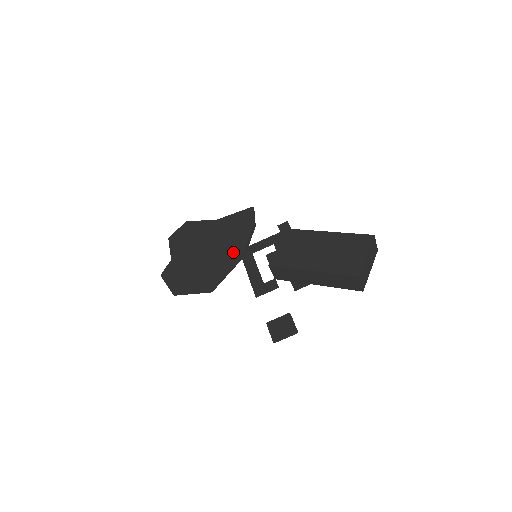
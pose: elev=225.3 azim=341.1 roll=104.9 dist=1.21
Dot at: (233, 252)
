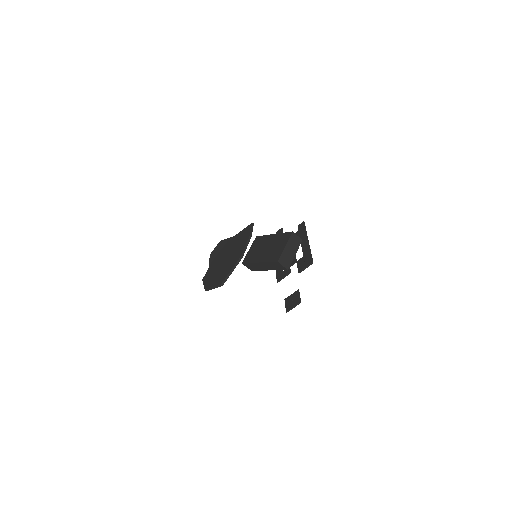
Dot at: (236, 257)
